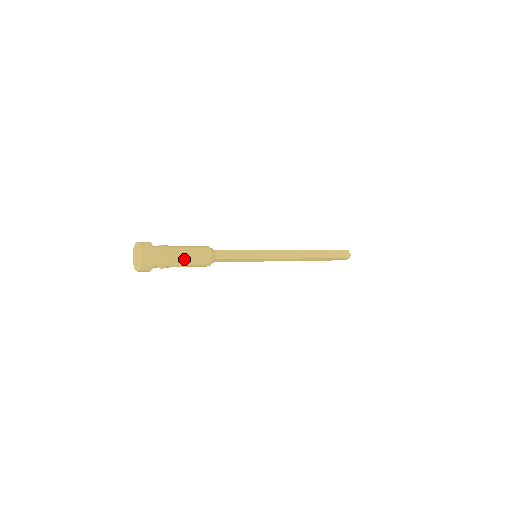
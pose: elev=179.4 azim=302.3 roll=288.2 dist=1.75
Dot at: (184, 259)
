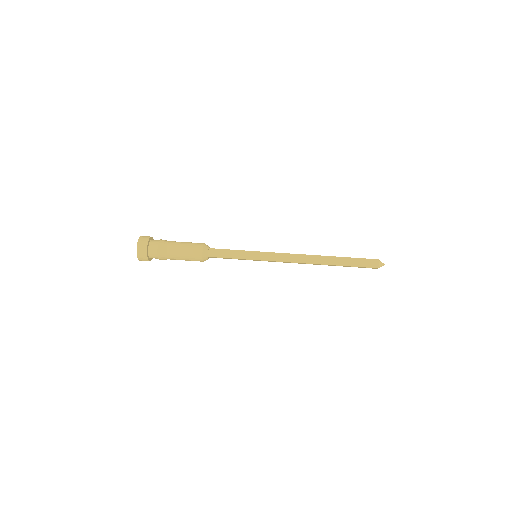
Dot at: (176, 255)
